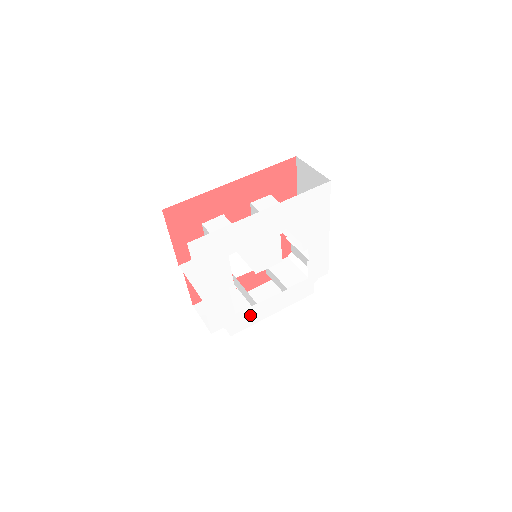
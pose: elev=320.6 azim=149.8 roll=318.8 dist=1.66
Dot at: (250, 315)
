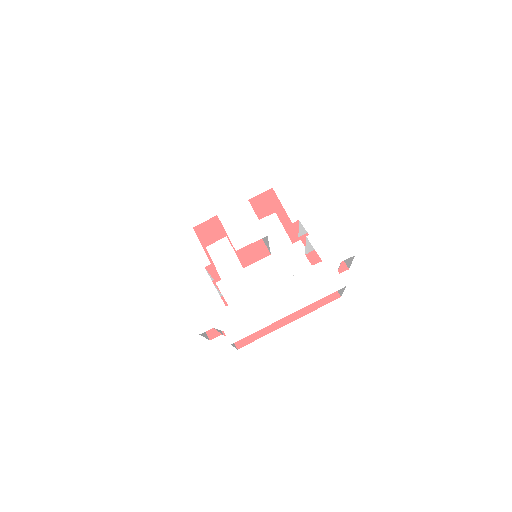
Dot at: (250, 312)
